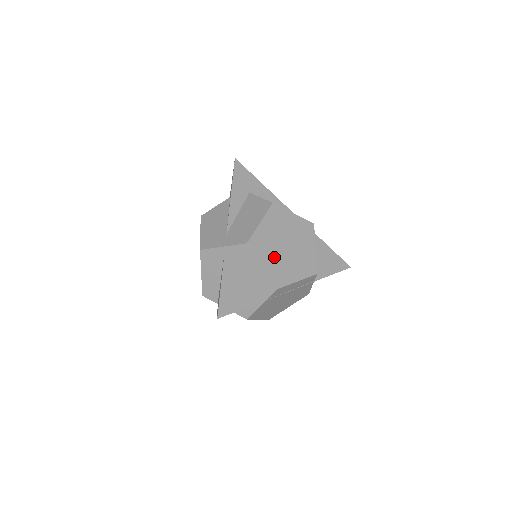
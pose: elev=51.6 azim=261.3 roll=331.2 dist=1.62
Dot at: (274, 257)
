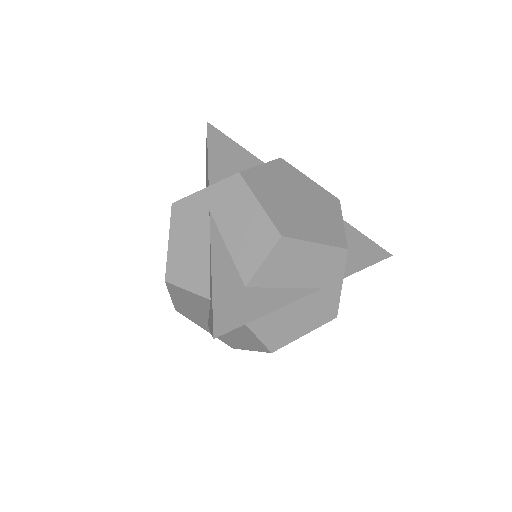
Dot at: occluded
